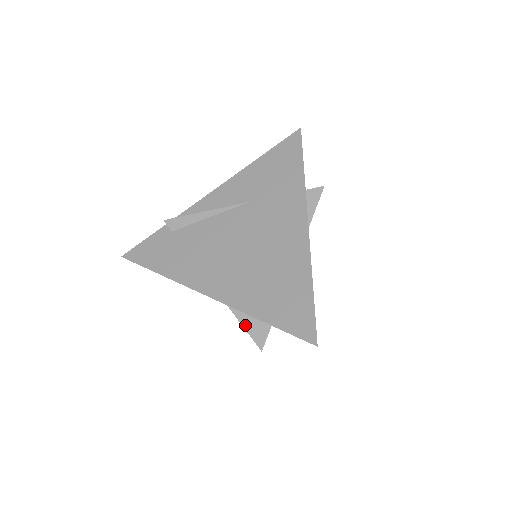
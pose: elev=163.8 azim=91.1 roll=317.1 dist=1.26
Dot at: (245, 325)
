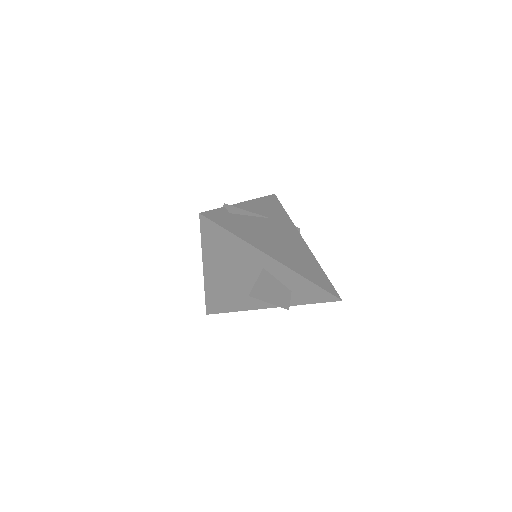
Dot at: (279, 291)
